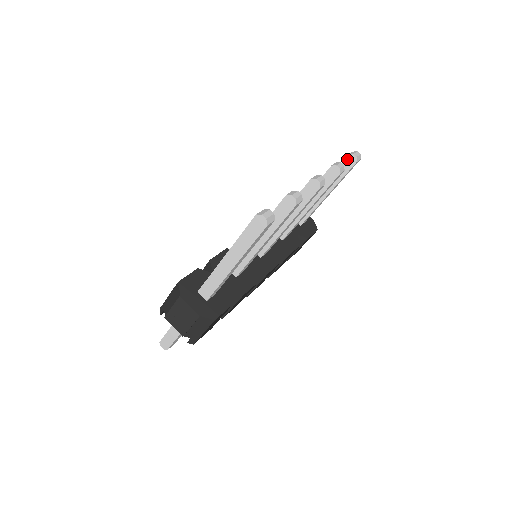
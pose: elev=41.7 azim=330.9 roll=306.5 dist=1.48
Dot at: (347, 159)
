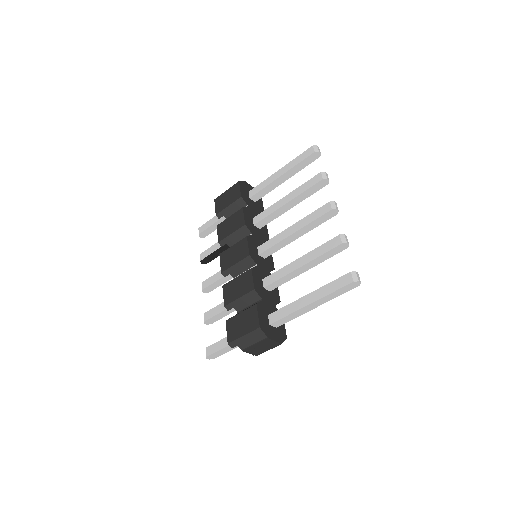
Dot at: (312, 155)
